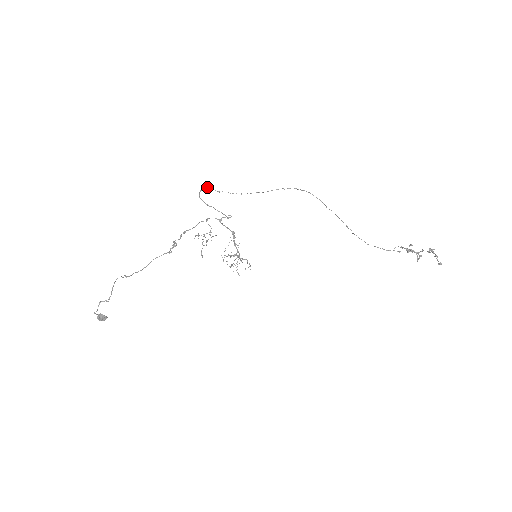
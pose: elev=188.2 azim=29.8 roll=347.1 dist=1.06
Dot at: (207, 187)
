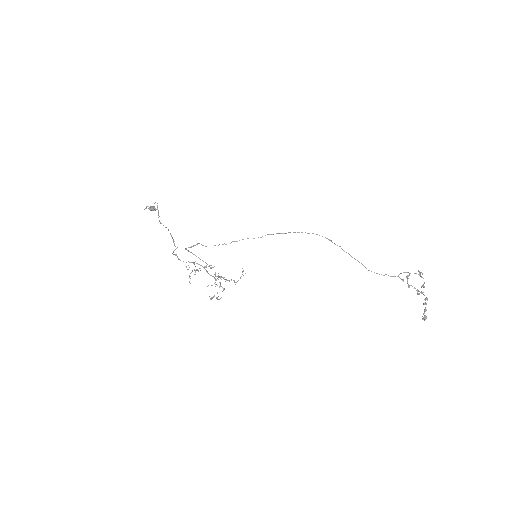
Dot at: (192, 246)
